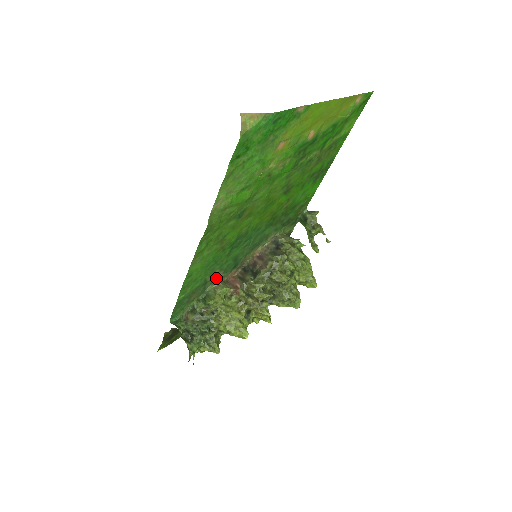
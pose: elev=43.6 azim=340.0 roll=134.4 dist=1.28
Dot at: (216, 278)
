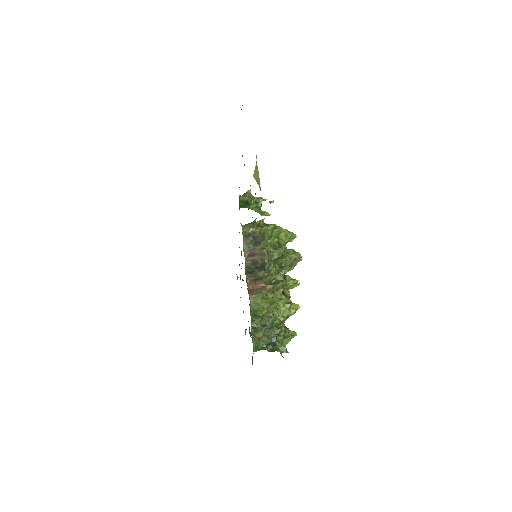
Dot at: (249, 296)
